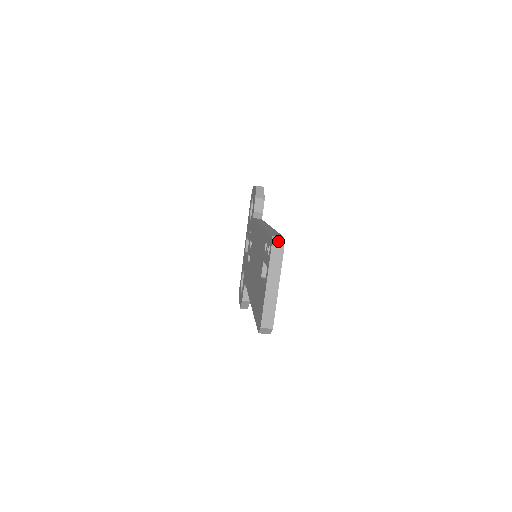
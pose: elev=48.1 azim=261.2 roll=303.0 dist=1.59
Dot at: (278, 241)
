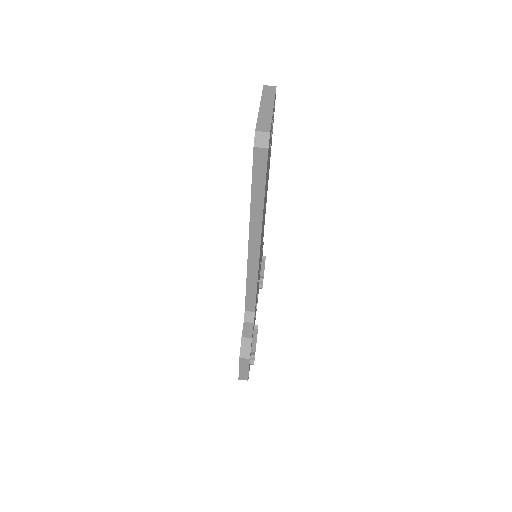
Dot at: occluded
